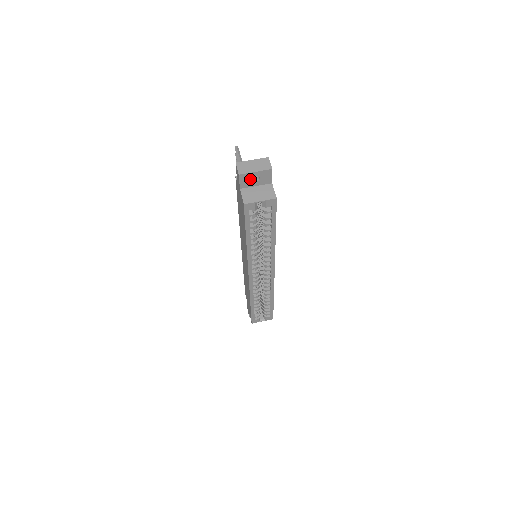
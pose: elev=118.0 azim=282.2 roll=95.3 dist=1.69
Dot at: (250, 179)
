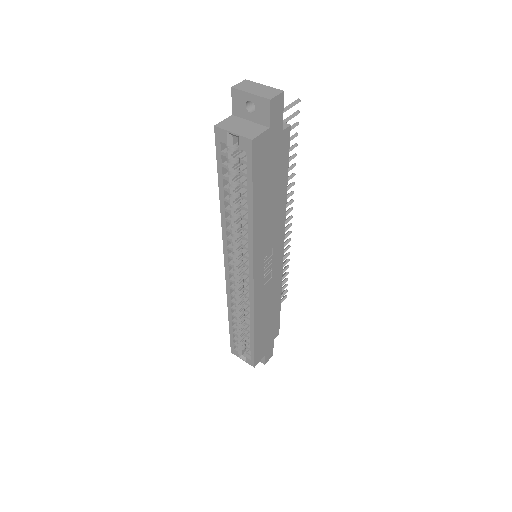
Dot at: (244, 104)
